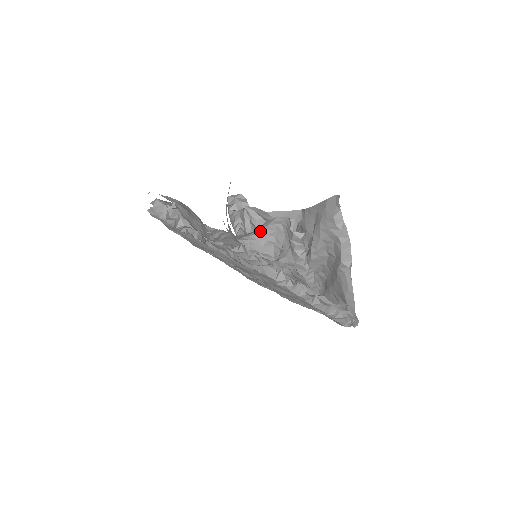
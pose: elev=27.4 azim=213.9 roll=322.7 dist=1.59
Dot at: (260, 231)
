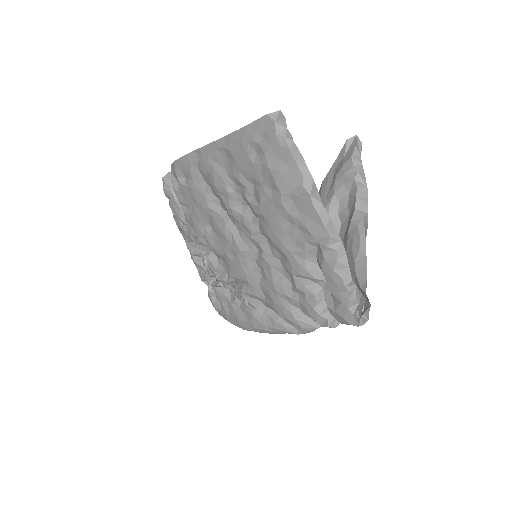
Dot at: occluded
